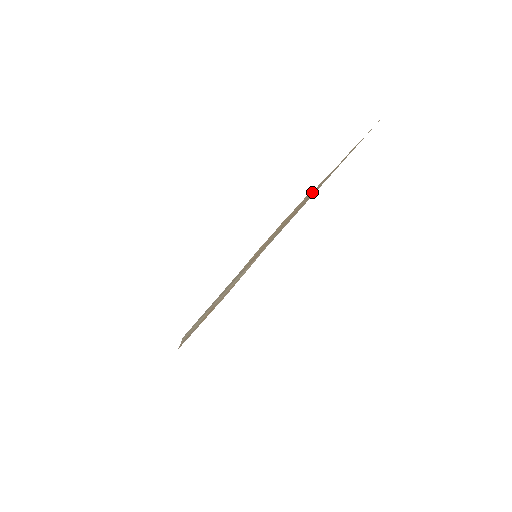
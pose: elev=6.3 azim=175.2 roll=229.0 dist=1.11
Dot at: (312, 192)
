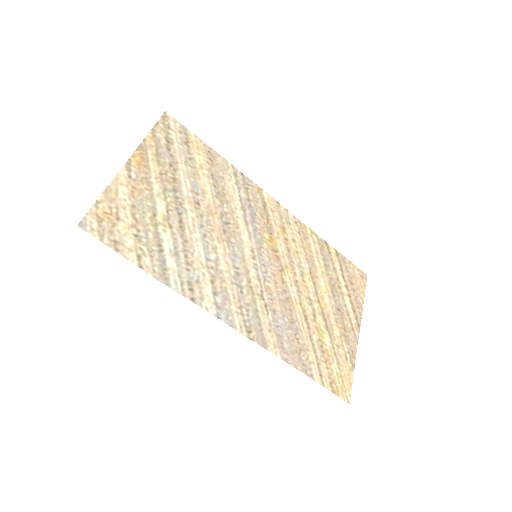
Dot at: (266, 202)
